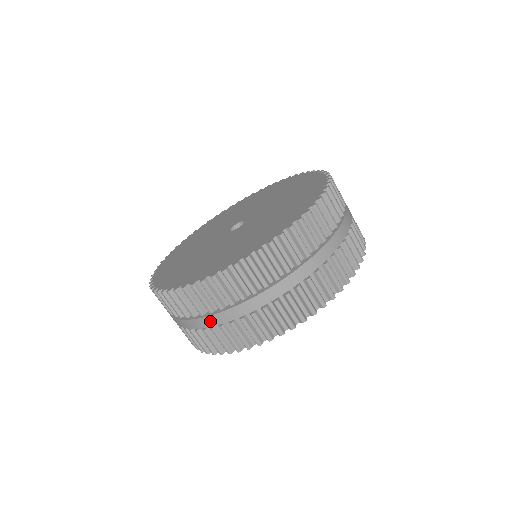
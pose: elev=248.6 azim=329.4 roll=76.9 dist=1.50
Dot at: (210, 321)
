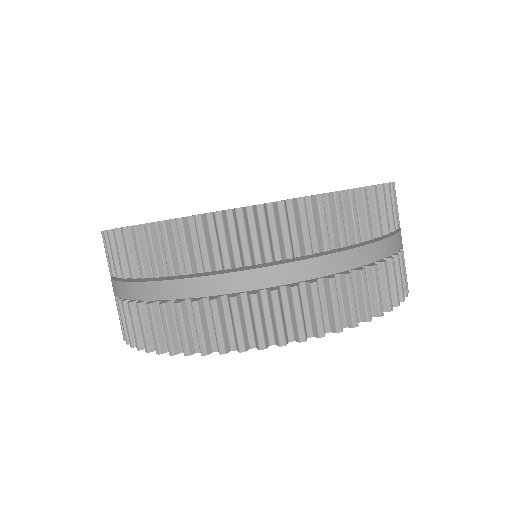
Dot at: (300, 270)
